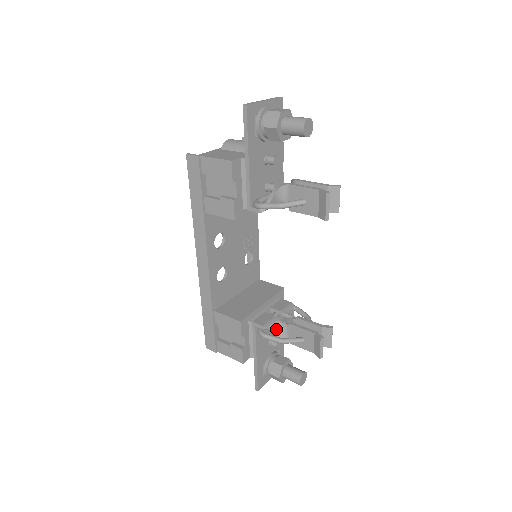
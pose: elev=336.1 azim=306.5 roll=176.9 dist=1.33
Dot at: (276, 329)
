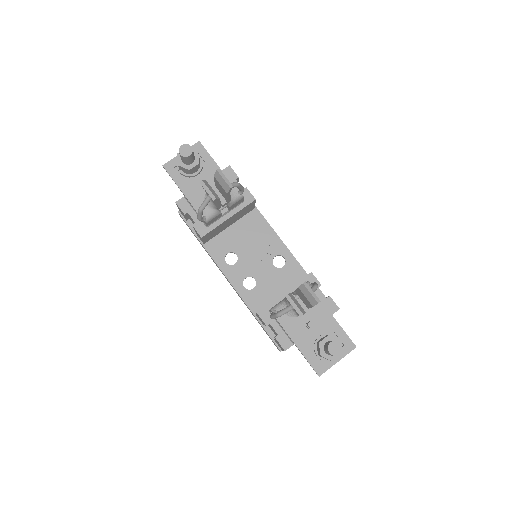
Dot at: occluded
